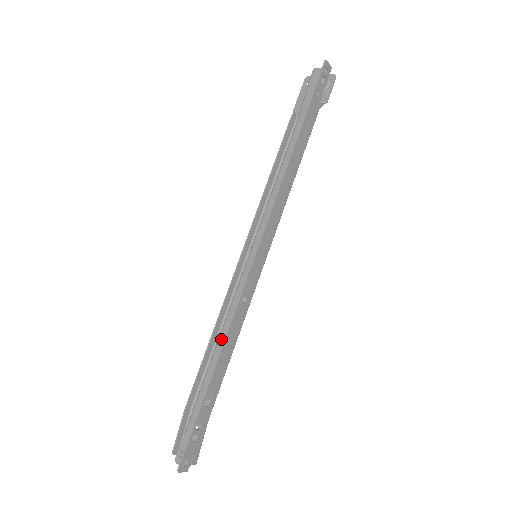
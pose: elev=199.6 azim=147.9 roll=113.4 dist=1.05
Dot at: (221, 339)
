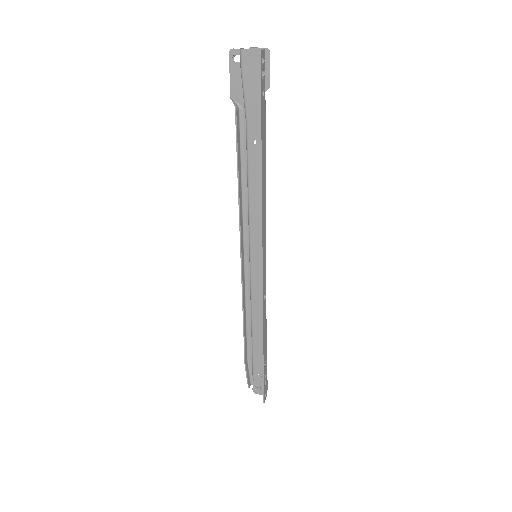
Dot at: (254, 321)
